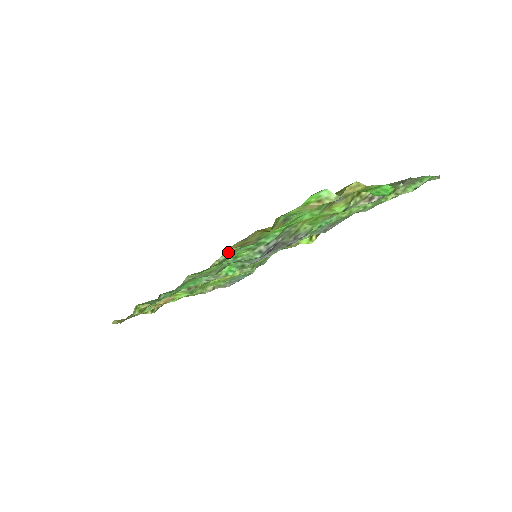
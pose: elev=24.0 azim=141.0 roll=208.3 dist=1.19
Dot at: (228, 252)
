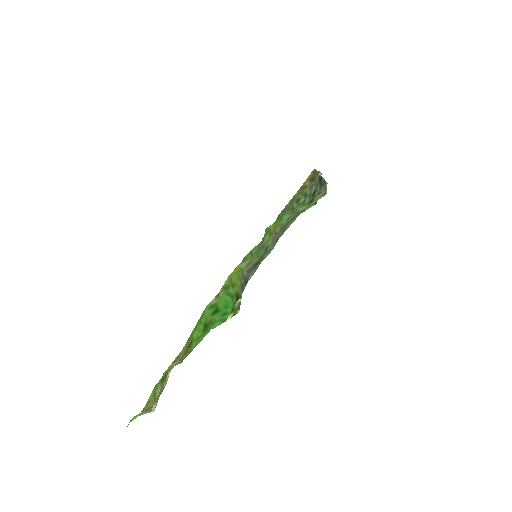
Dot at: occluded
